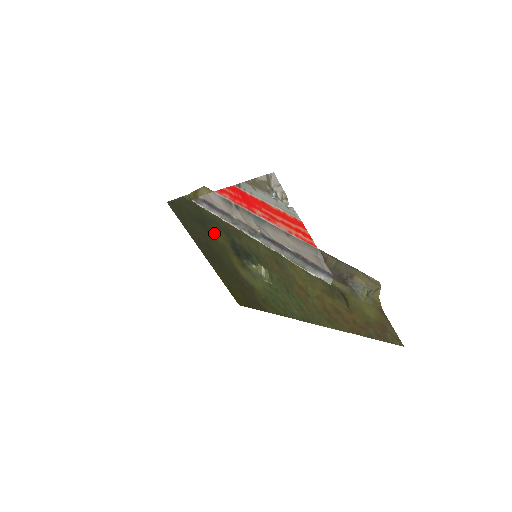
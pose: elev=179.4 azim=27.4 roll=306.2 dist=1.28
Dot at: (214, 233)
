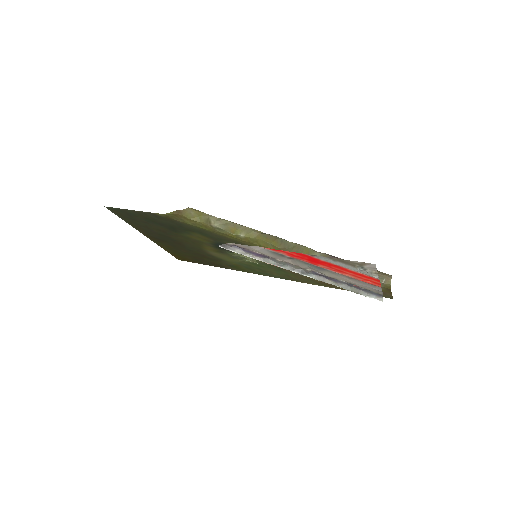
Dot at: (189, 235)
